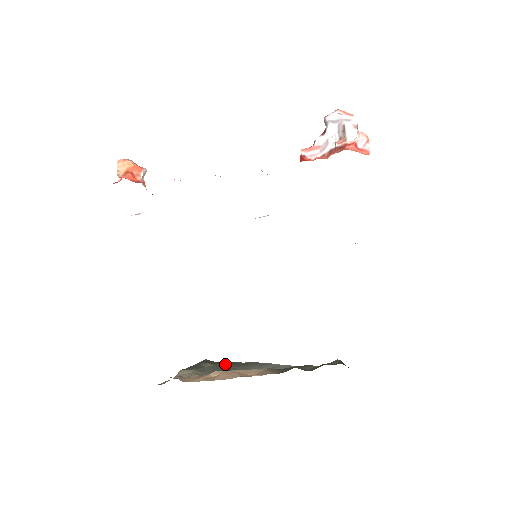
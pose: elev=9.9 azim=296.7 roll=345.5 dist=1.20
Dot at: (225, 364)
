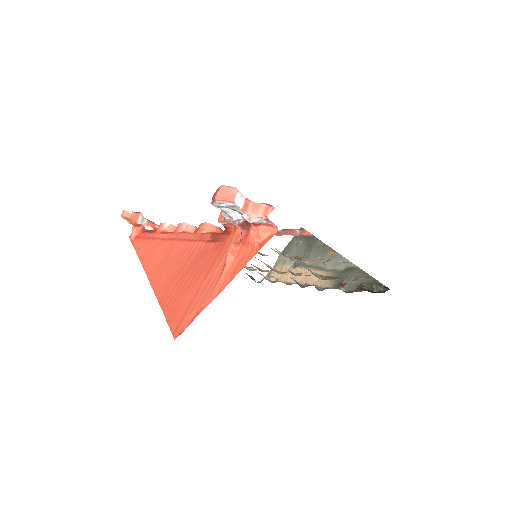
Dot at: (310, 244)
